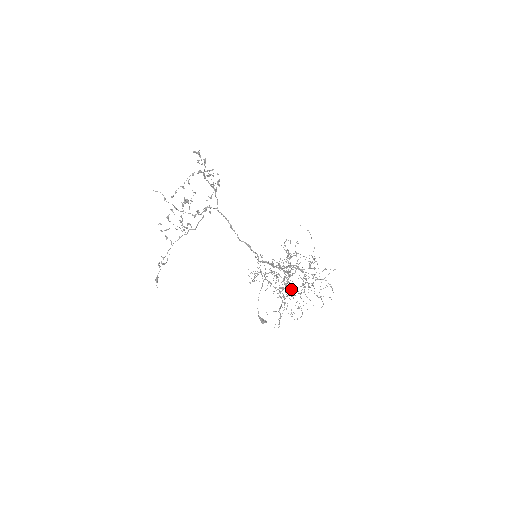
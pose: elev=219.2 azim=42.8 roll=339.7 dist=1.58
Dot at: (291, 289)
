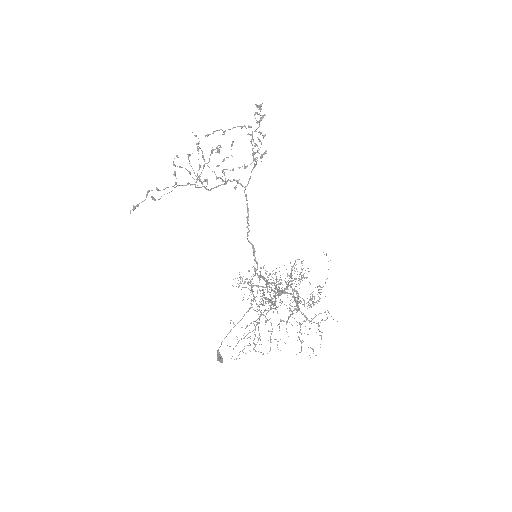
Dot at: (275, 295)
